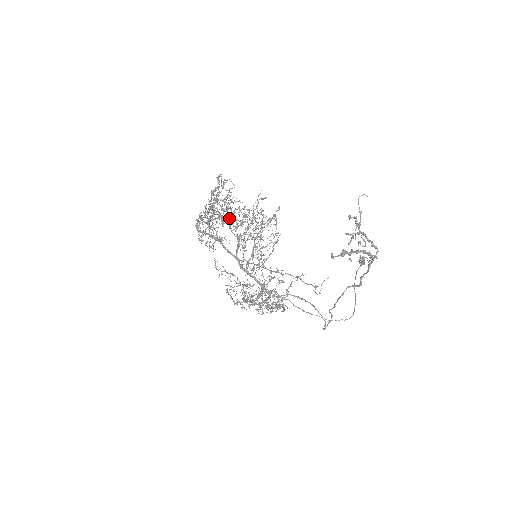
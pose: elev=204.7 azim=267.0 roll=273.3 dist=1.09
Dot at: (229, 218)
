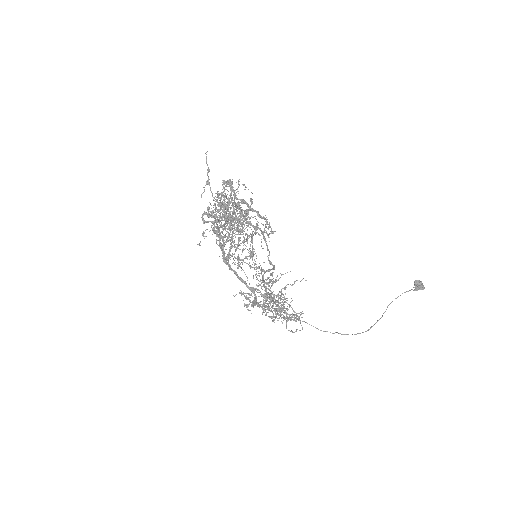
Dot at: (211, 211)
